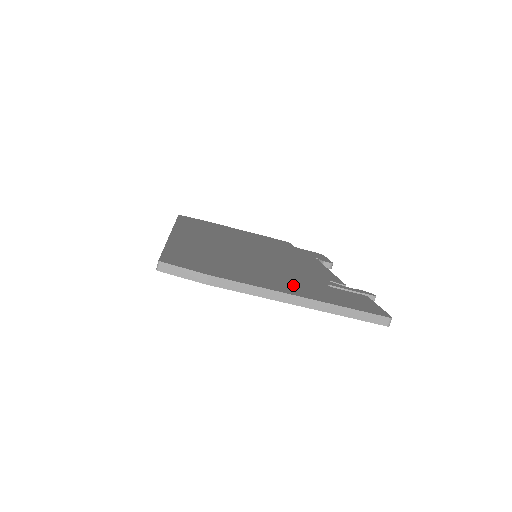
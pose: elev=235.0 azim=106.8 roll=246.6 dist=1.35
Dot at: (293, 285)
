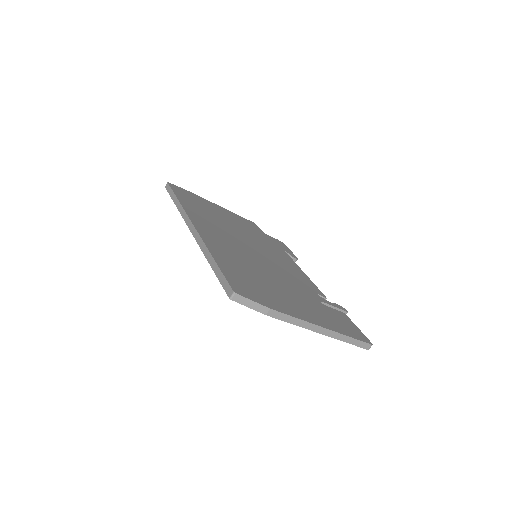
Dot at: (310, 310)
